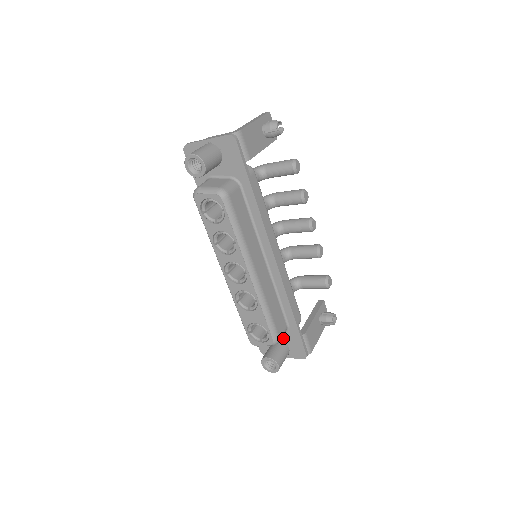
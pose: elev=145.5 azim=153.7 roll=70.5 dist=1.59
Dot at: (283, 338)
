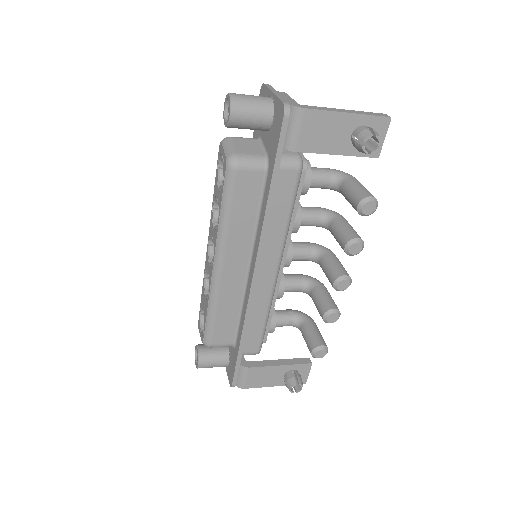
Dot at: (230, 349)
